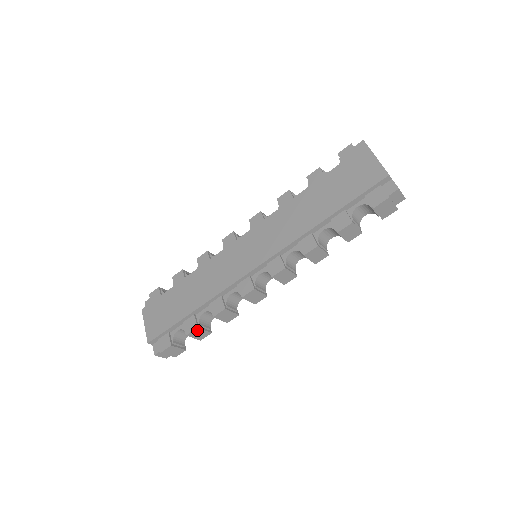
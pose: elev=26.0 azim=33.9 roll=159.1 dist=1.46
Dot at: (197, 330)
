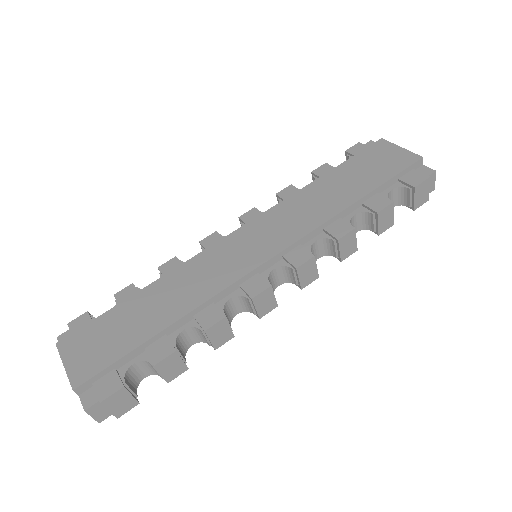
Dot at: (173, 357)
